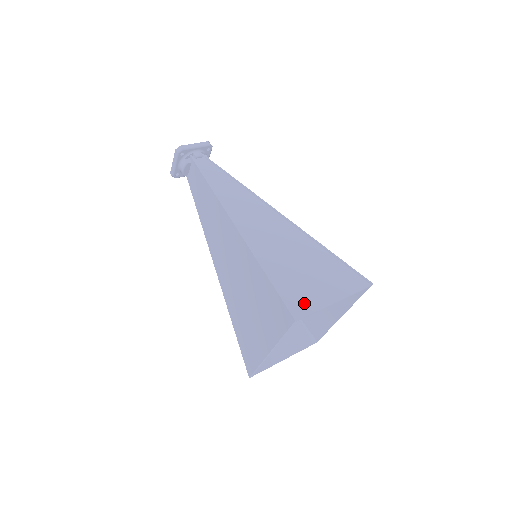
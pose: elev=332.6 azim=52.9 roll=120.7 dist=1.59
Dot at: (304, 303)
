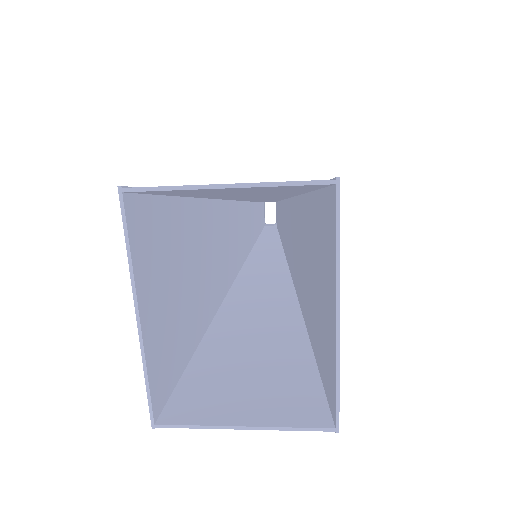
Dot at: occluded
